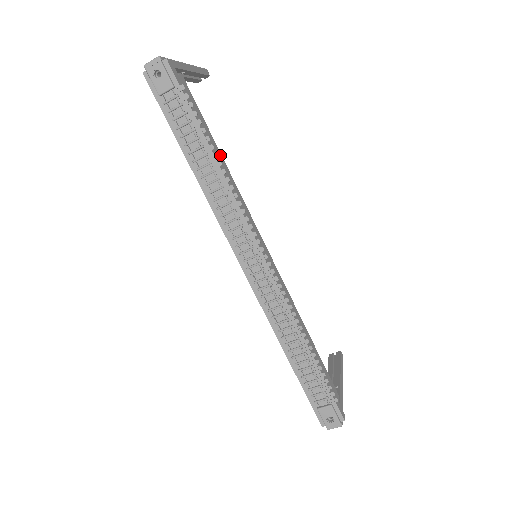
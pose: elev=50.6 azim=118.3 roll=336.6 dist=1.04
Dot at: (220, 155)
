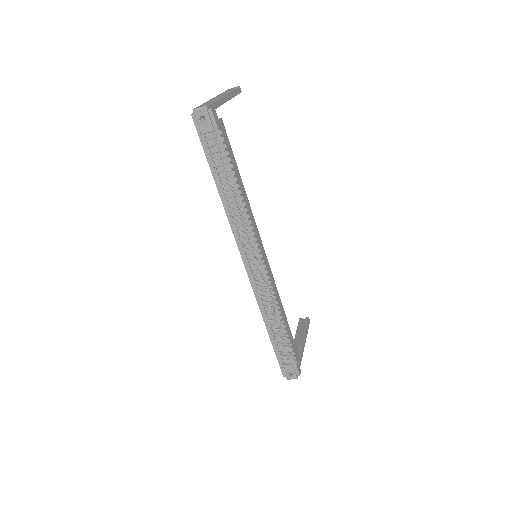
Dot at: (241, 181)
